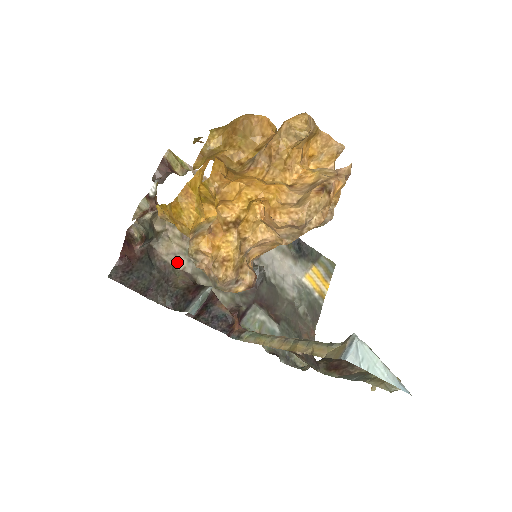
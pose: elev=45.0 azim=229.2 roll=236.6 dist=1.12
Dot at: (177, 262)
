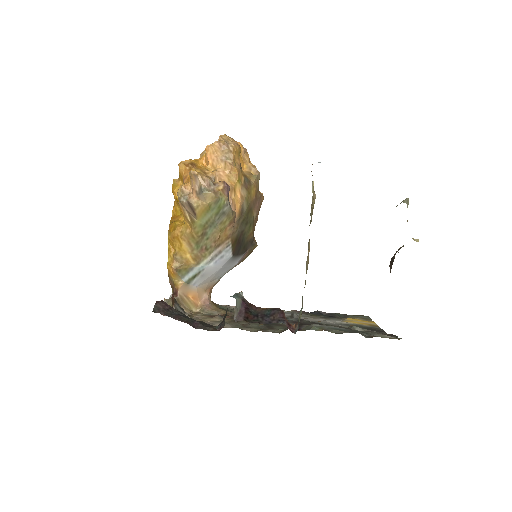
Dot at: occluded
